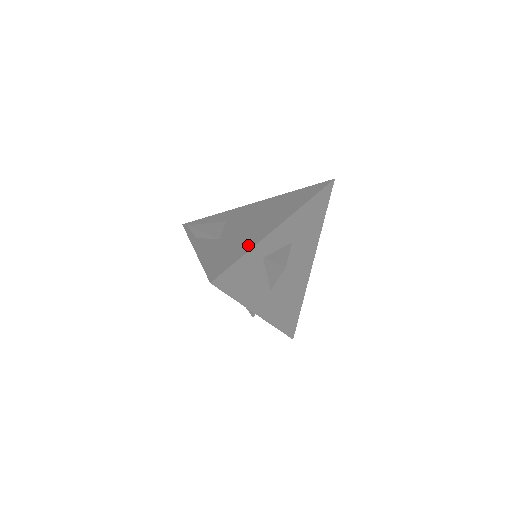
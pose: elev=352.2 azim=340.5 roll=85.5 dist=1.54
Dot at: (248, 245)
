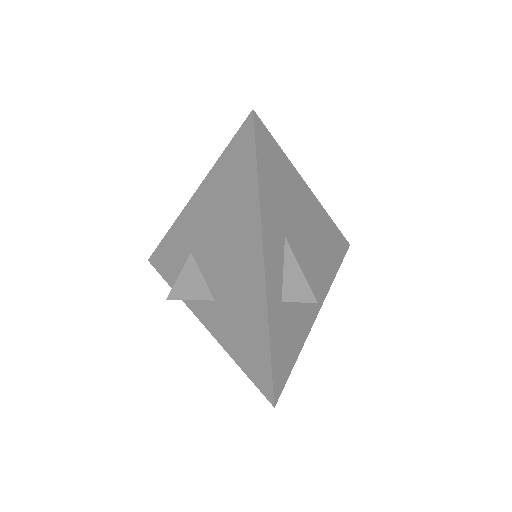
Dot at: (259, 319)
